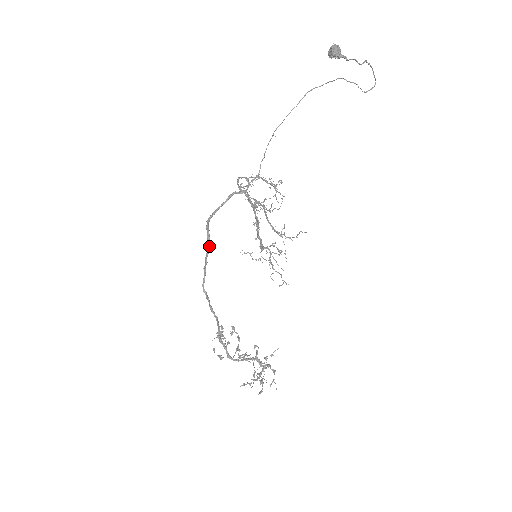
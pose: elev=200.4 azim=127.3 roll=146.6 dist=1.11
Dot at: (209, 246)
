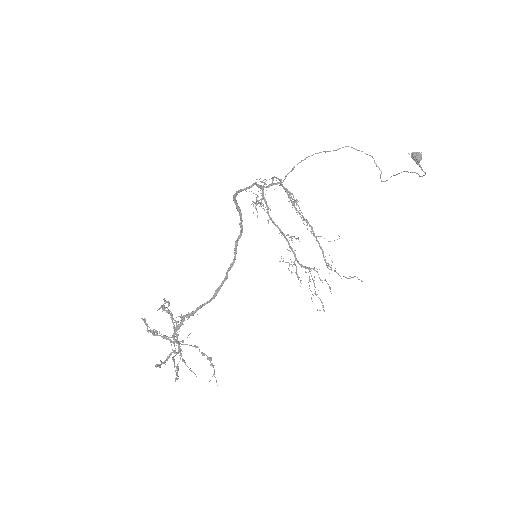
Dot at: (242, 231)
